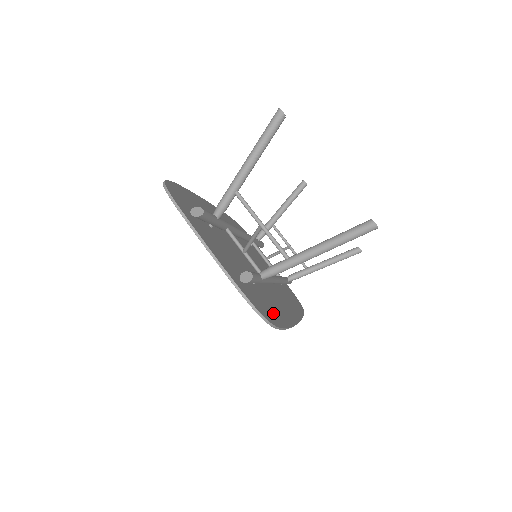
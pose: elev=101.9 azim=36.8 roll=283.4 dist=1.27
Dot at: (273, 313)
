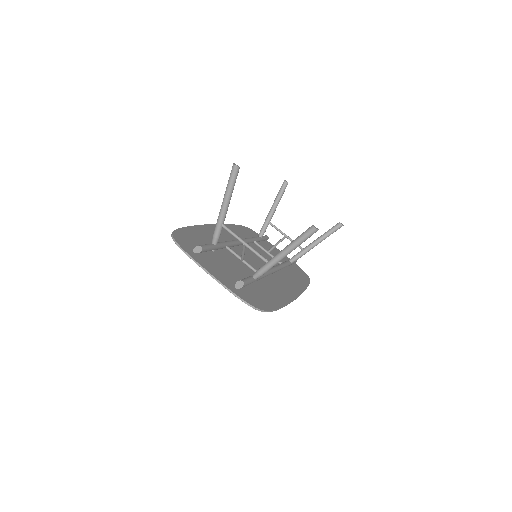
Dot at: (268, 301)
